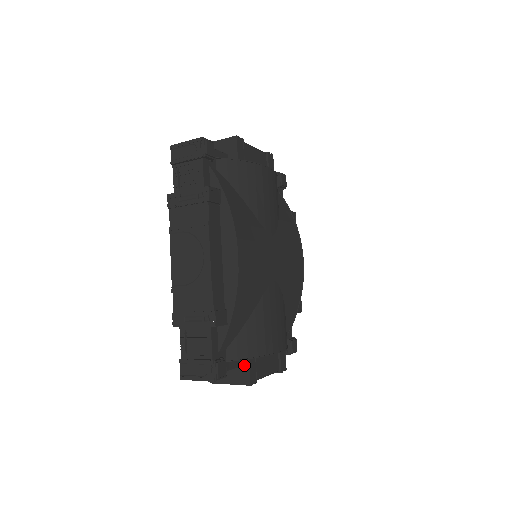
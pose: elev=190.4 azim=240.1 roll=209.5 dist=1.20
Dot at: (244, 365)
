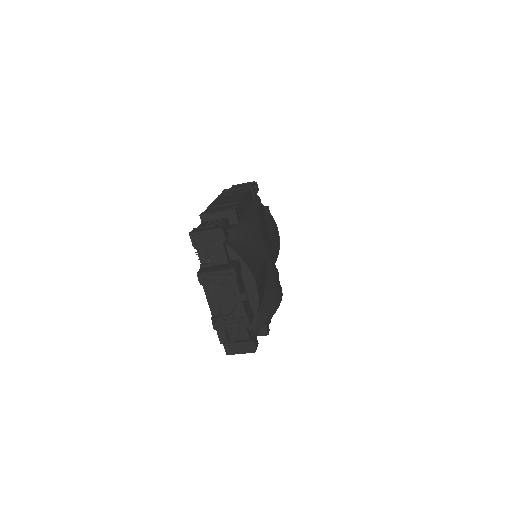
Dot at: (233, 262)
